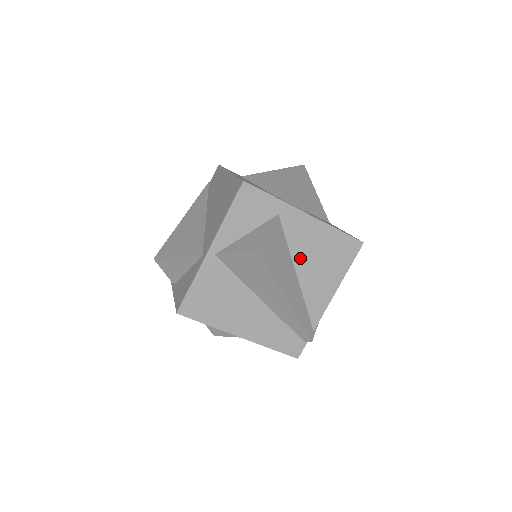
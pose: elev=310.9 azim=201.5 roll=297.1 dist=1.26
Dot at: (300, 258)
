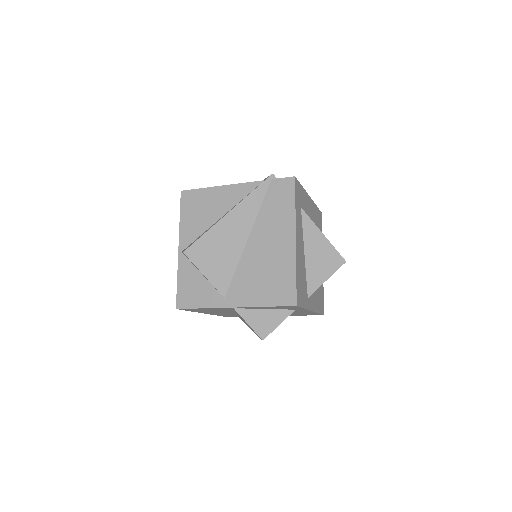
Dot at: occluded
